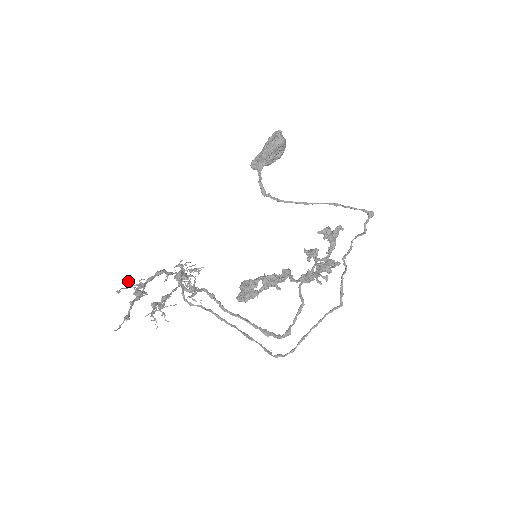
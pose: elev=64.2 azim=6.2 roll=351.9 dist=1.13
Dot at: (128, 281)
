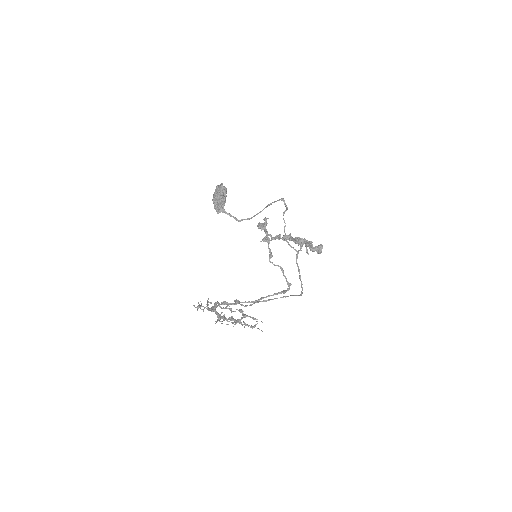
Dot at: (224, 316)
